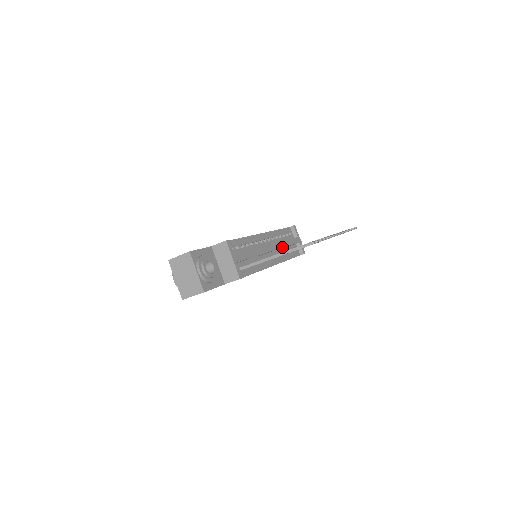
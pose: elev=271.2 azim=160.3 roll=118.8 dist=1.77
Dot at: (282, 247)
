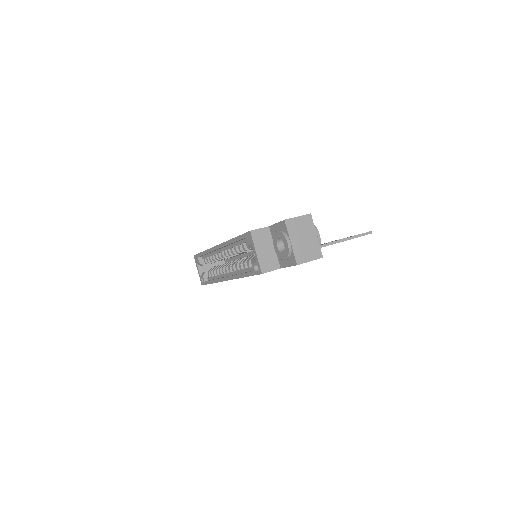
Dot at: occluded
